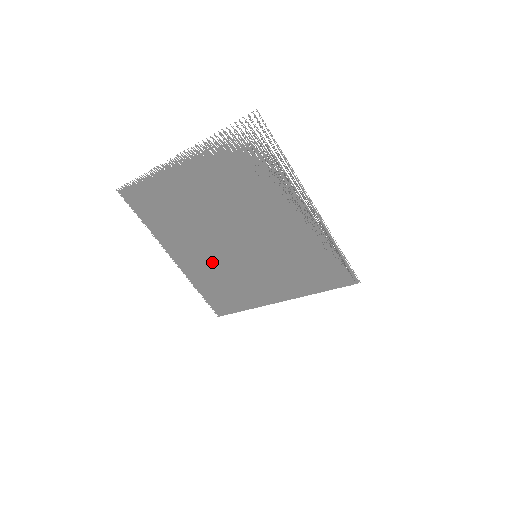
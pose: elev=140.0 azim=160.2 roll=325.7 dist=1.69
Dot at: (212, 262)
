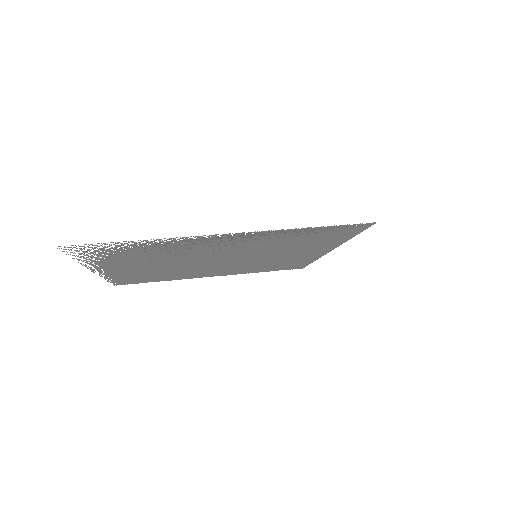
Dot at: (237, 267)
